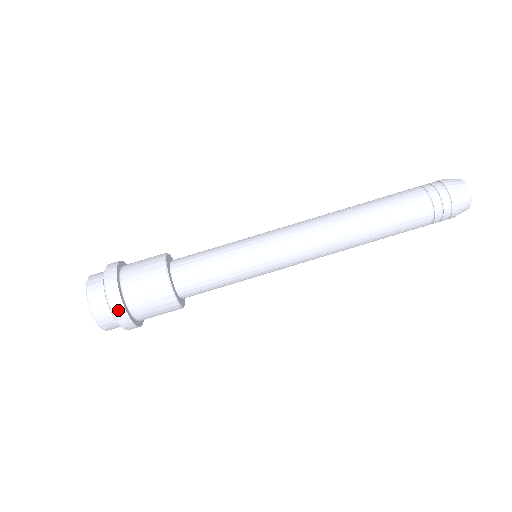
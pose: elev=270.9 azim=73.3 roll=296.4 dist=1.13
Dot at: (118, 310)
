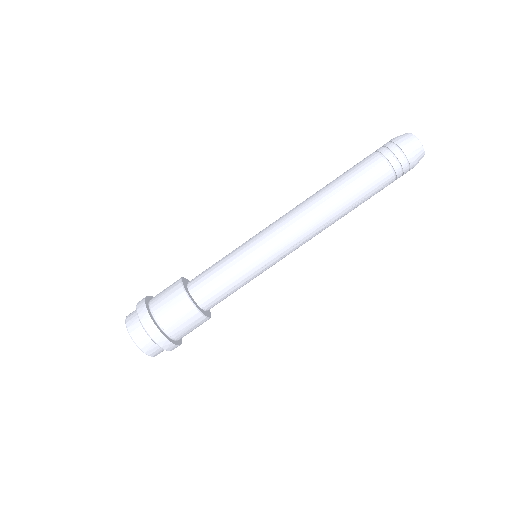
Dot at: occluded
